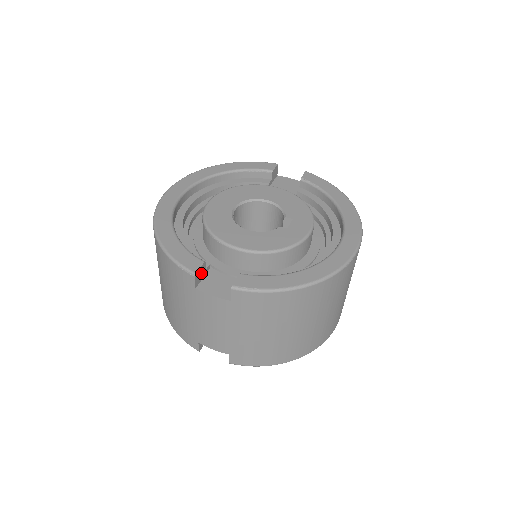
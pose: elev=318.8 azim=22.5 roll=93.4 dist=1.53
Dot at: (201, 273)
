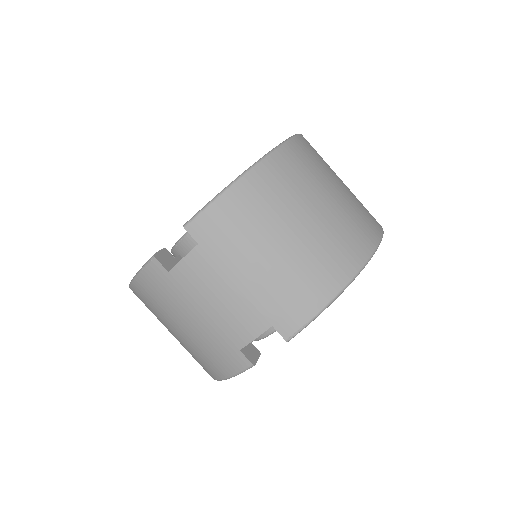
Dot at: (167, 259)
